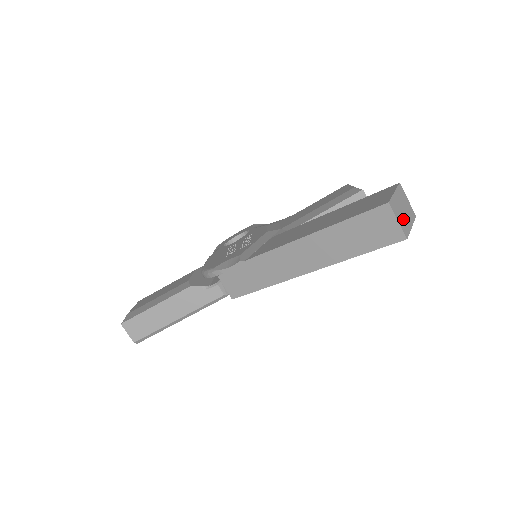
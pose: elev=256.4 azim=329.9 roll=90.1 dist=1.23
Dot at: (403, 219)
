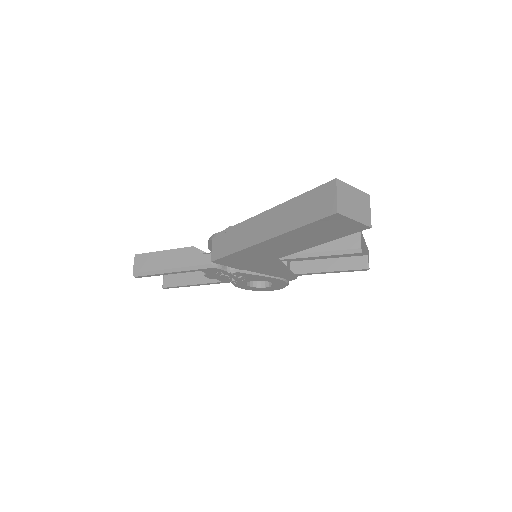
Dot at: (347, 204)
